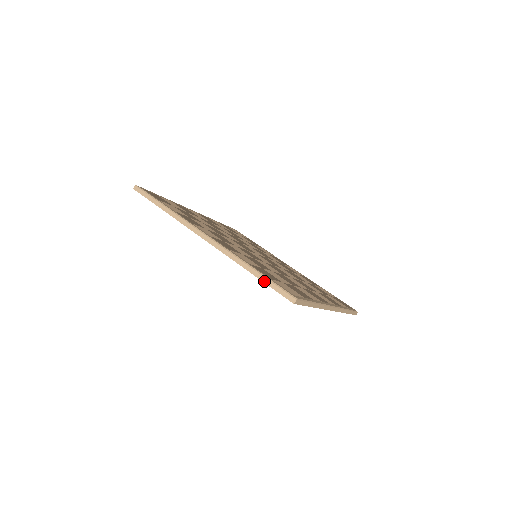
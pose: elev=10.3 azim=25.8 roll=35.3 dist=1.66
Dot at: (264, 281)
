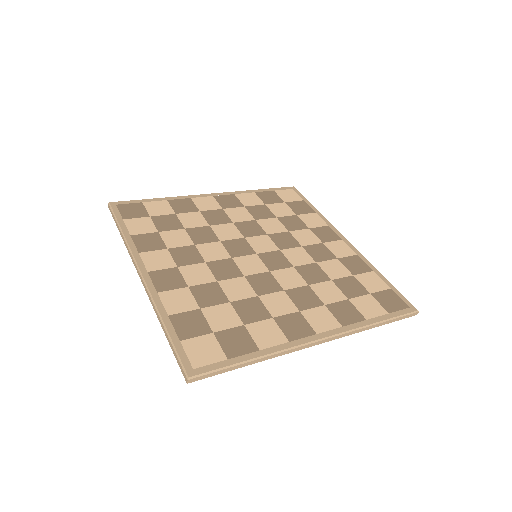
Dot at: (170, 345)
